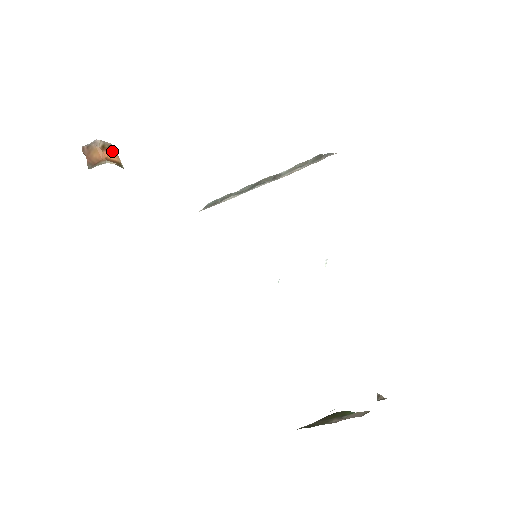
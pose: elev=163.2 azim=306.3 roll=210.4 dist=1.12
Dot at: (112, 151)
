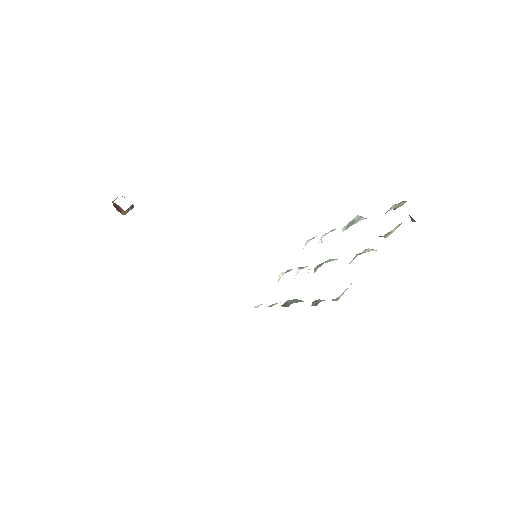
Dot at: occluded
